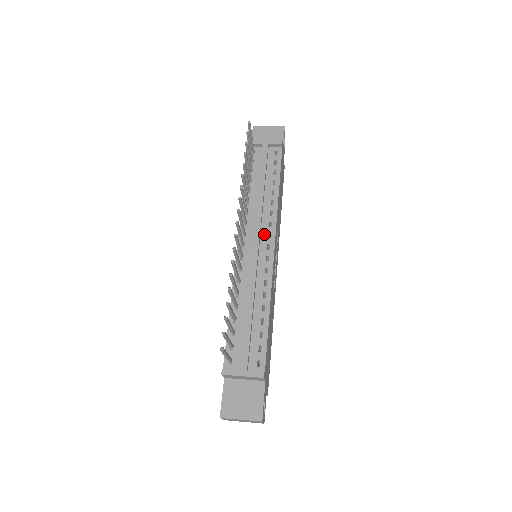
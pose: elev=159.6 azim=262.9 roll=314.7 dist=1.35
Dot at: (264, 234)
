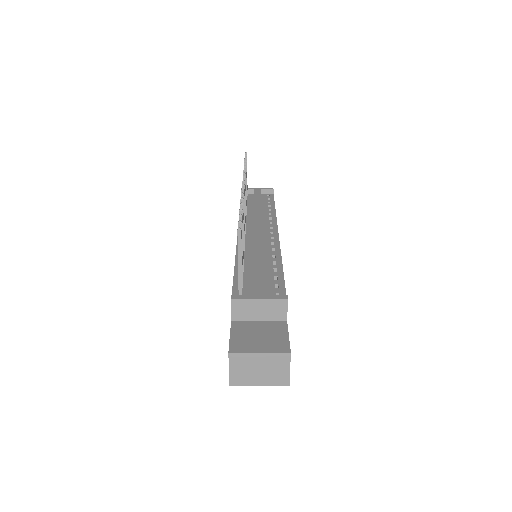
Dot at: (265, 227)
